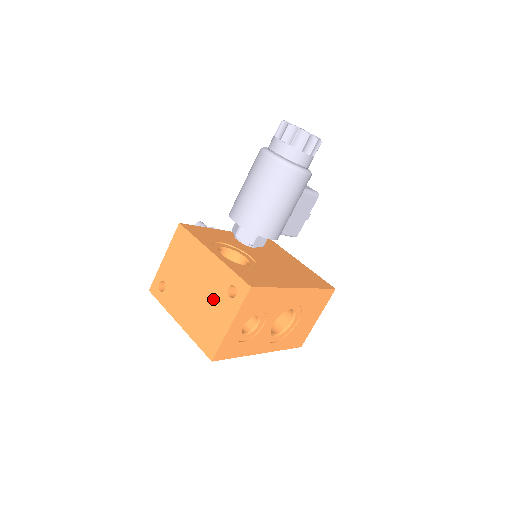
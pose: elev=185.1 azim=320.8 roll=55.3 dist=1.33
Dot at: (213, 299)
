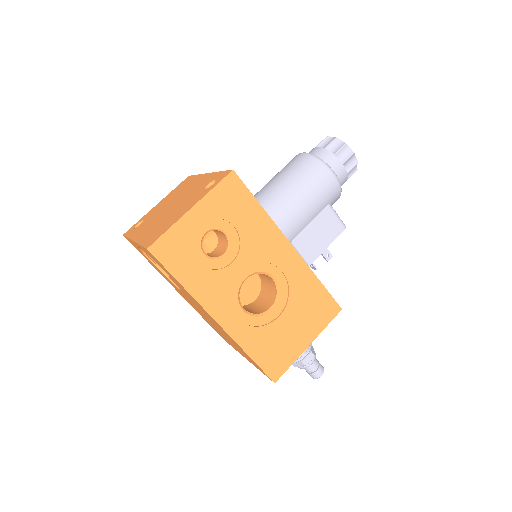
Dot at: (186, 201)
